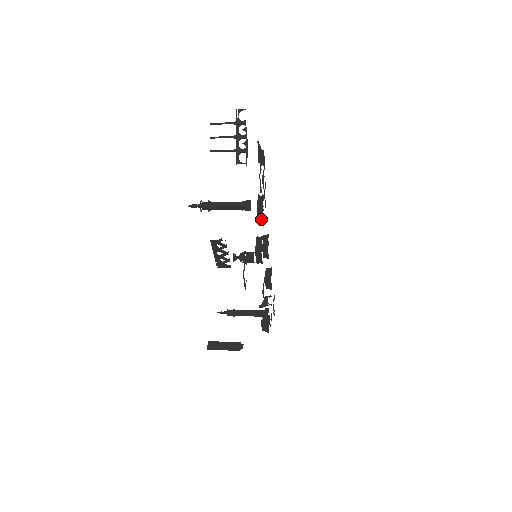
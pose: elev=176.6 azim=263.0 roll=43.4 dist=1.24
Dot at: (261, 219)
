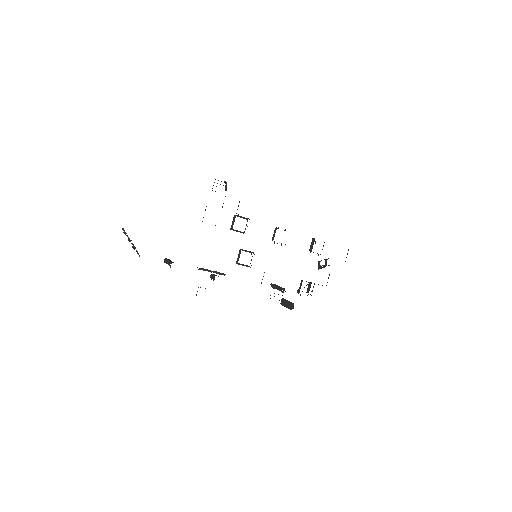
Dot at: (244, 232)
